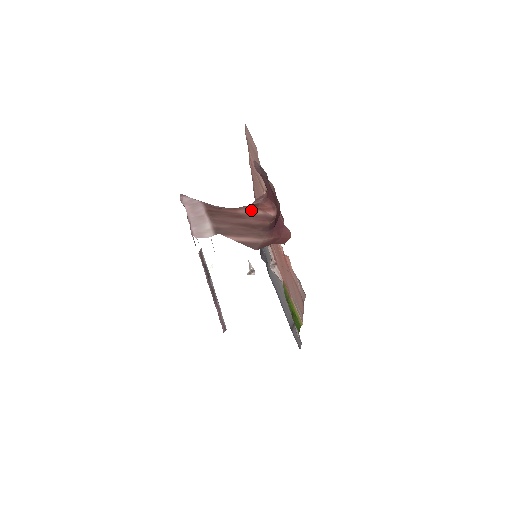
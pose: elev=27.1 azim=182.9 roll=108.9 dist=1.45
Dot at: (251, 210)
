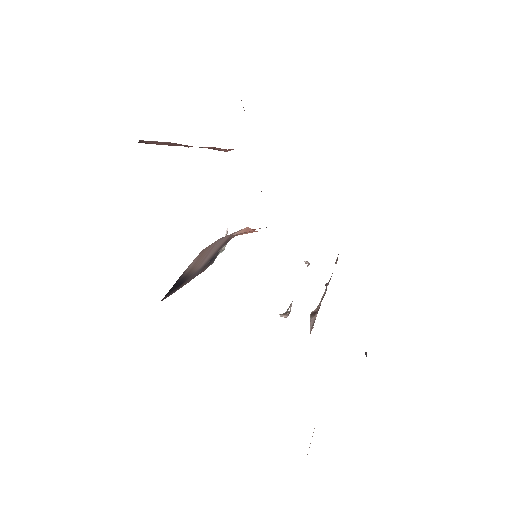
Dot at: occluded
